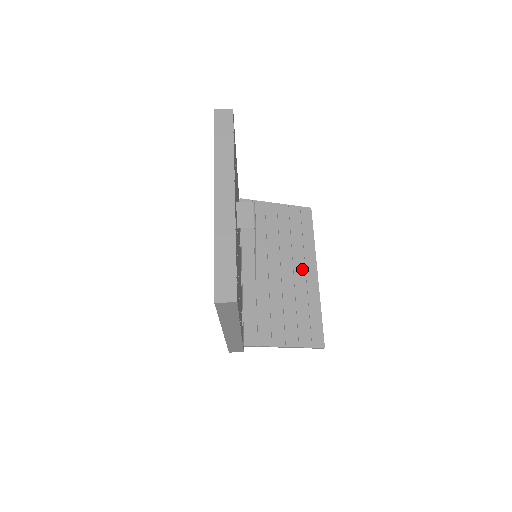
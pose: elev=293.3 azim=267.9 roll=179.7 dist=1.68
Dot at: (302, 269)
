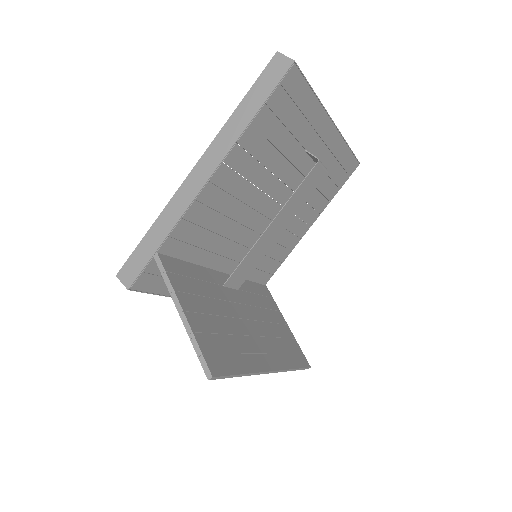
Dot at: (263, 348)
